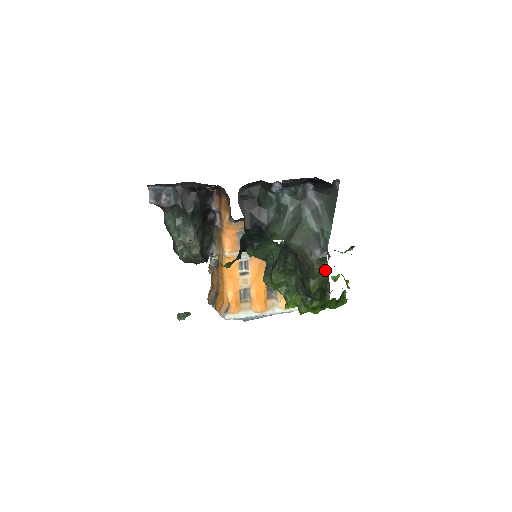
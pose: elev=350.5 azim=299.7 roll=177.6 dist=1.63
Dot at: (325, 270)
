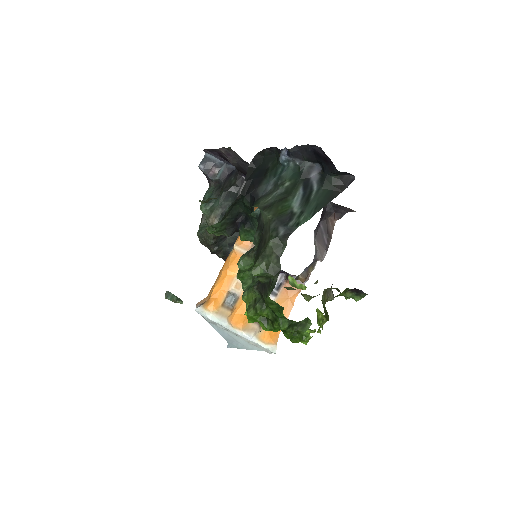
Dot at: (279, 254)
